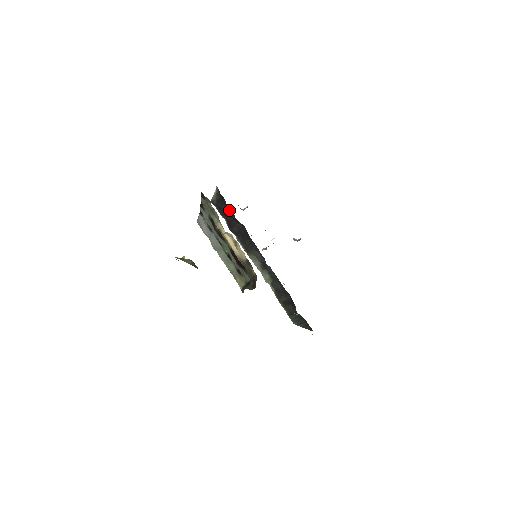
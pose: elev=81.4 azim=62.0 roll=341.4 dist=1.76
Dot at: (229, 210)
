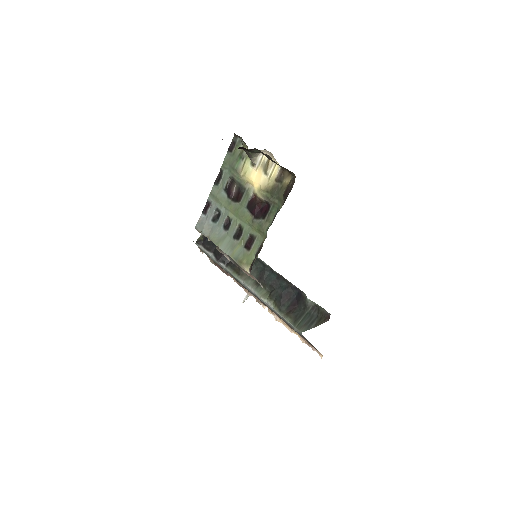
Dot at: occluded
